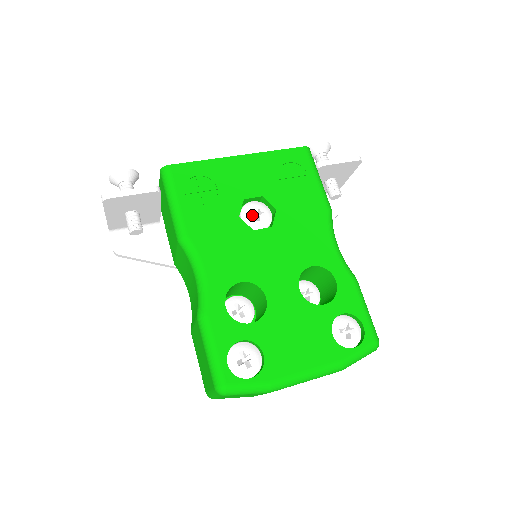
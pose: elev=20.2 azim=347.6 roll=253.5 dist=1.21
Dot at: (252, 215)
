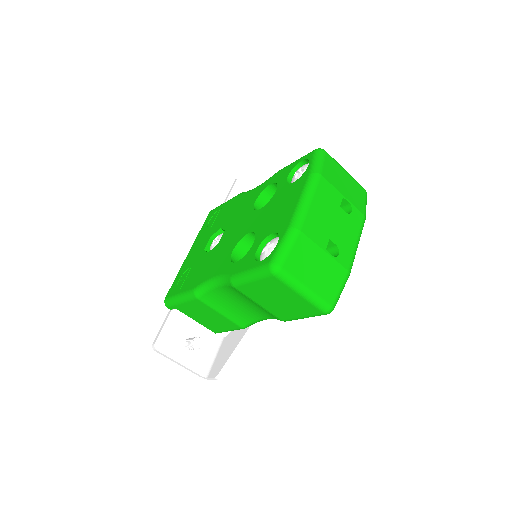
Dot at: (213, 245)
